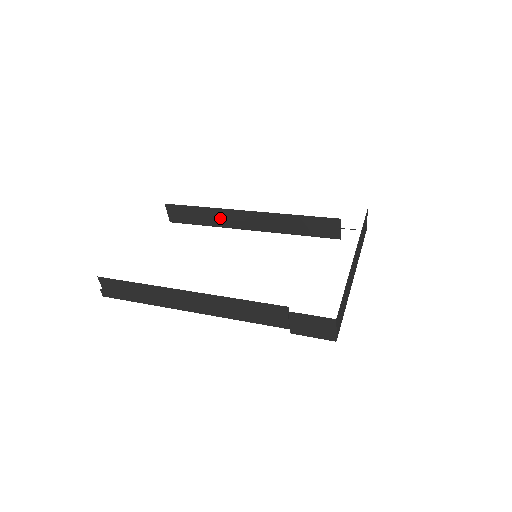
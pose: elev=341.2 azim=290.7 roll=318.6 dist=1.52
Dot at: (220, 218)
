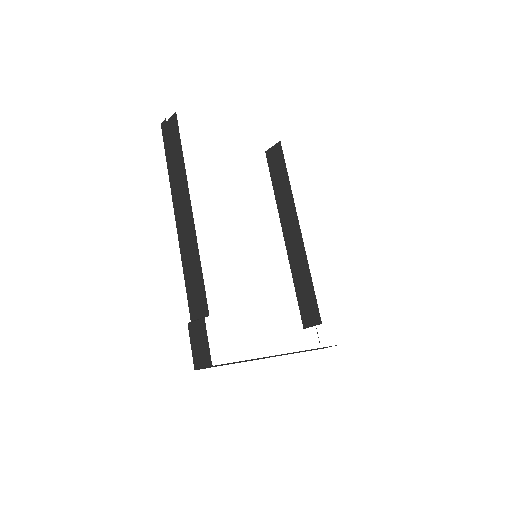
Dot at: (285, 202)
